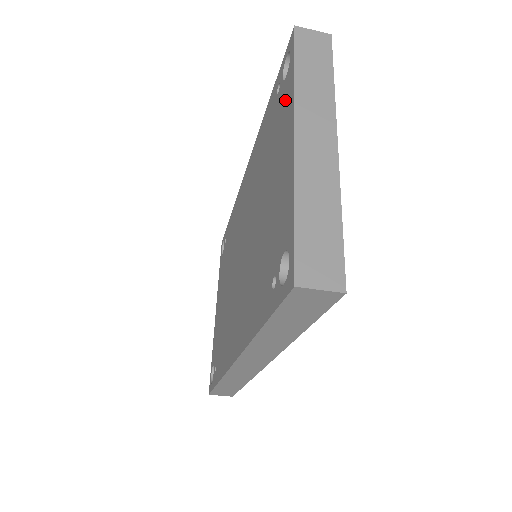
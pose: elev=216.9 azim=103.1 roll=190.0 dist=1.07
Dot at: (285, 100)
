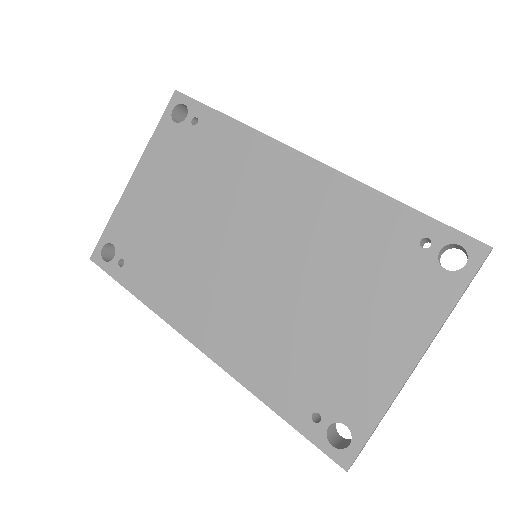
Dot at: (427, 294)
